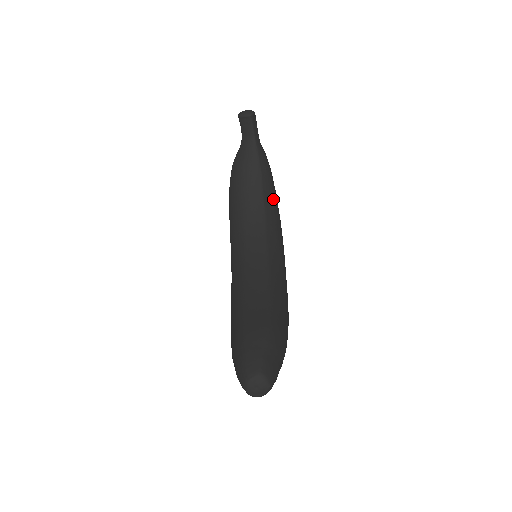
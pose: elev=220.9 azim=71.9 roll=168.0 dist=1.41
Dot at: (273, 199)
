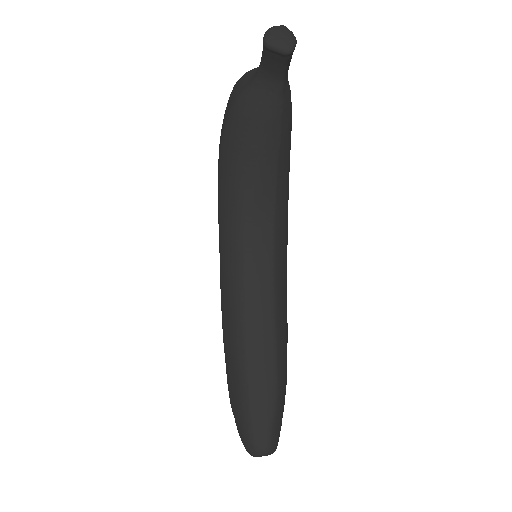
Dot at: (287, 165)
